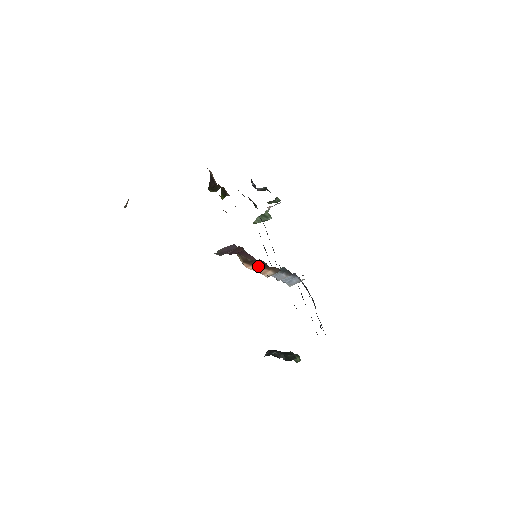
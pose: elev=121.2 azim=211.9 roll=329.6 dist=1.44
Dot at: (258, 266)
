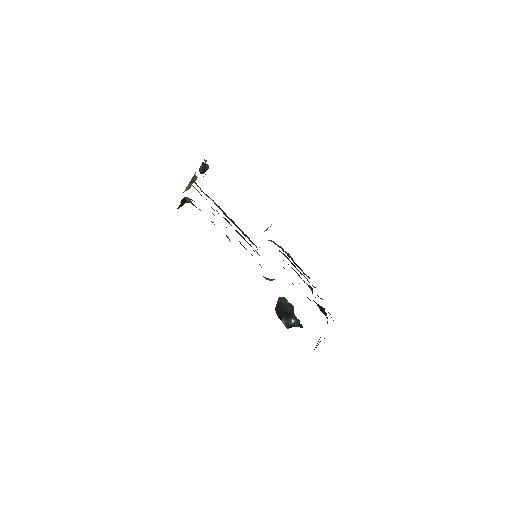
Dot at: occluded
